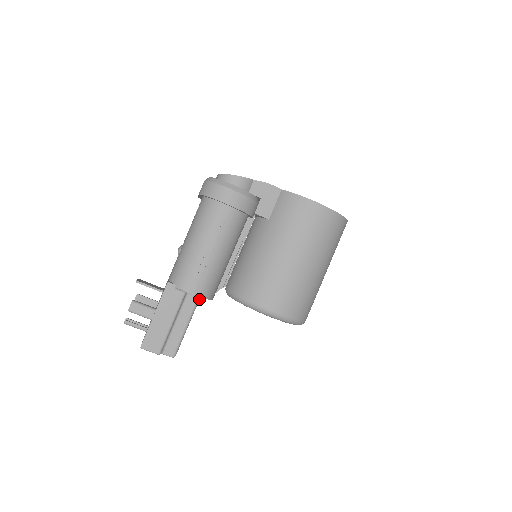
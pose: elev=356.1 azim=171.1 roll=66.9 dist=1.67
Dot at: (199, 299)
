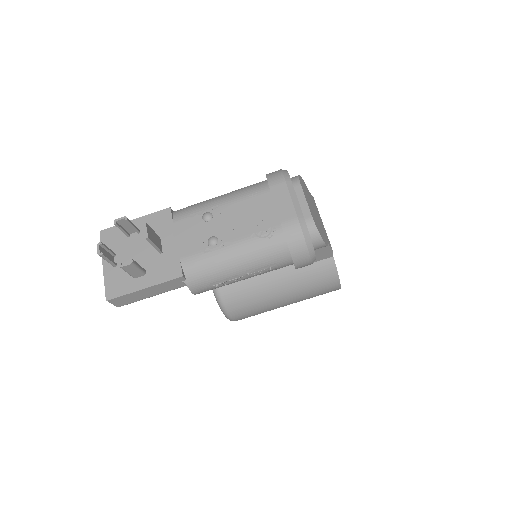
Dot at: occluded
